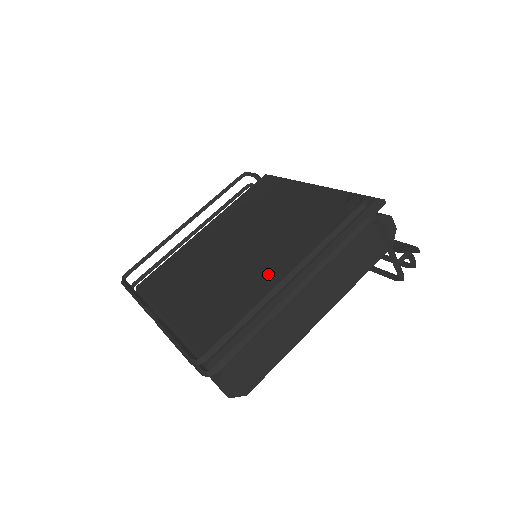
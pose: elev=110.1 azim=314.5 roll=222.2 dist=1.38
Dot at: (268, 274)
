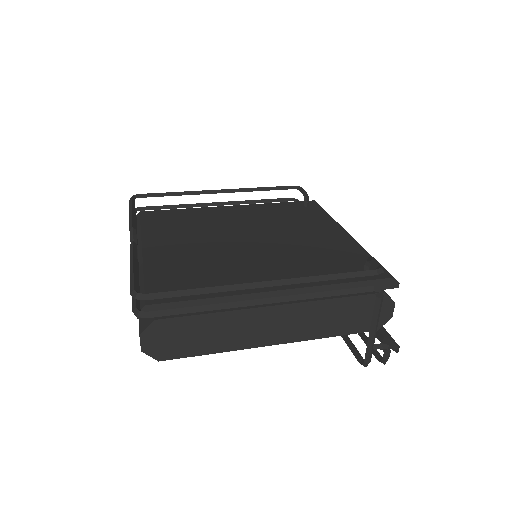
Dot at: (254, 273)
